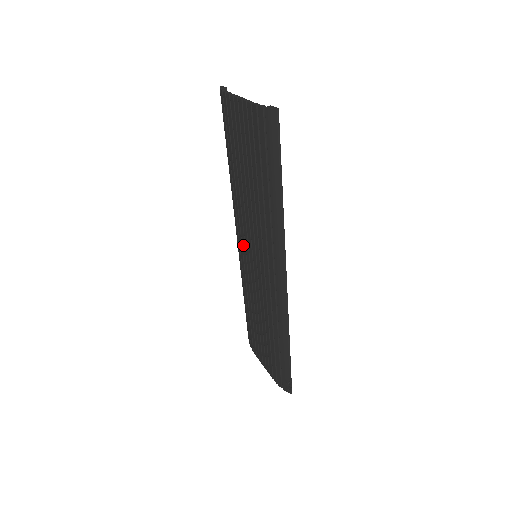
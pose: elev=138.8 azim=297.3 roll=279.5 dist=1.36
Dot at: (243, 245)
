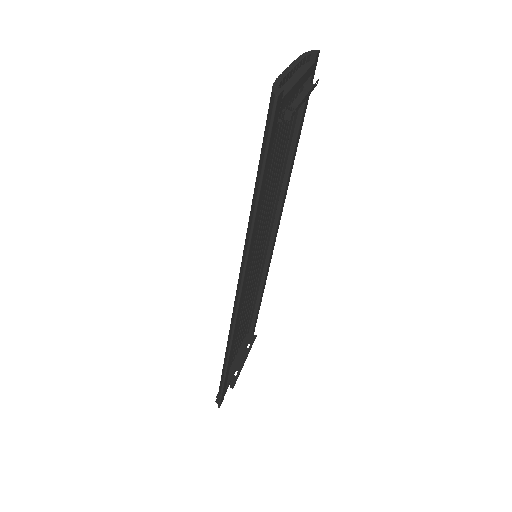
Dot at: occluded
